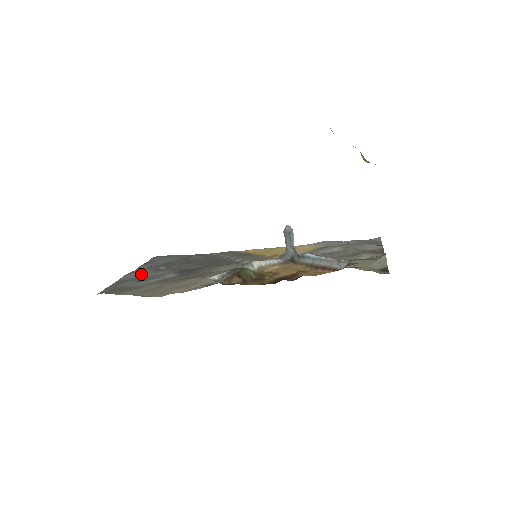
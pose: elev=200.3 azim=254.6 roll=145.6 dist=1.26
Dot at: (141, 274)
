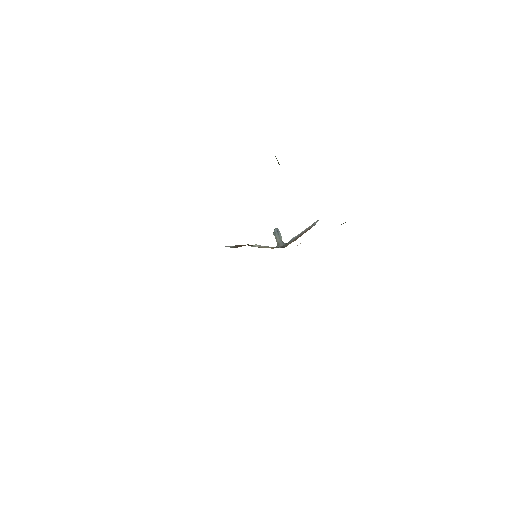
Dot at: occluded
